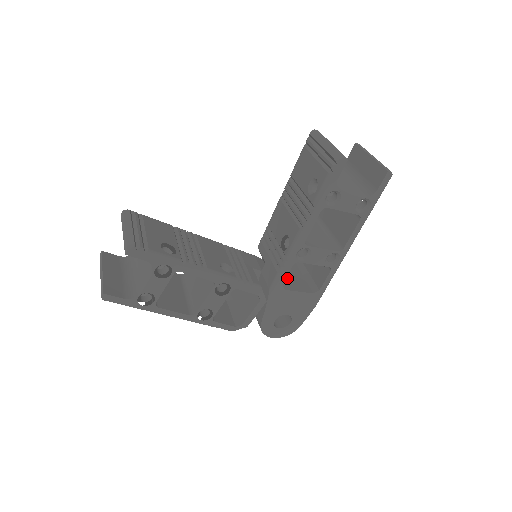
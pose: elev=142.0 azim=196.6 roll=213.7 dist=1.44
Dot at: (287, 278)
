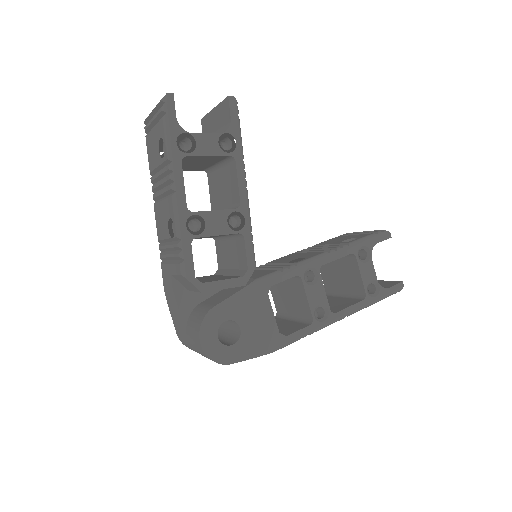
Dot at: occluded
